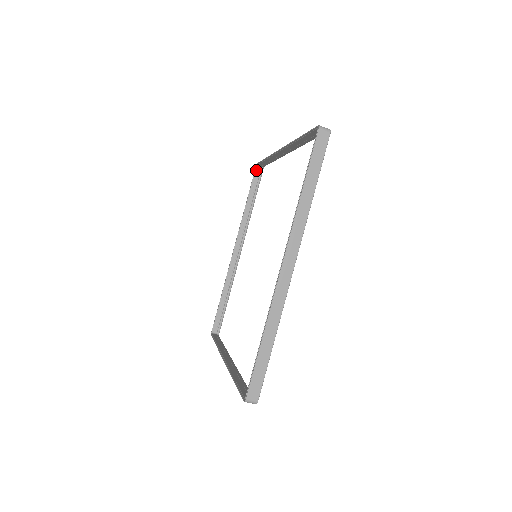
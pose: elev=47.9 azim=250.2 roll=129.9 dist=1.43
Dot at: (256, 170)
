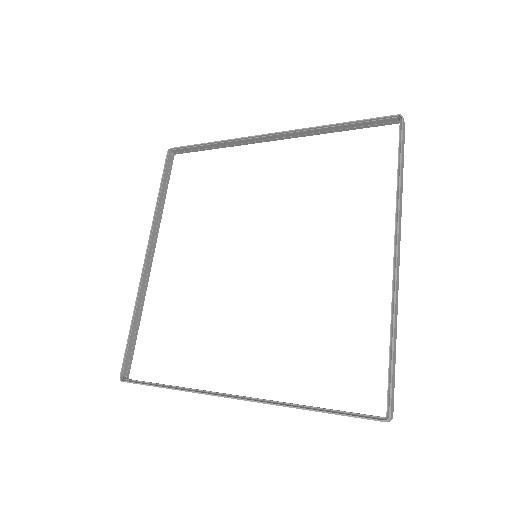
Dot at: (169, 156)
